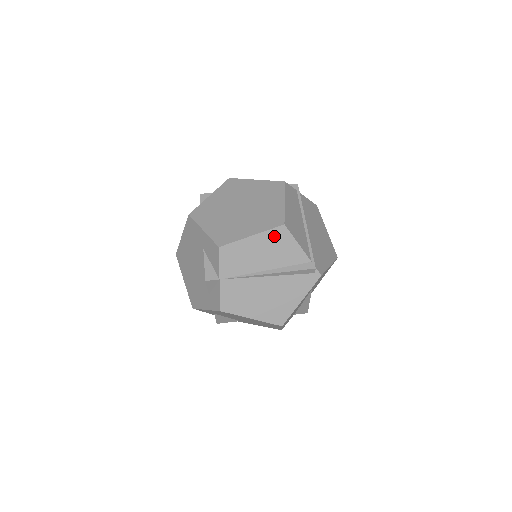
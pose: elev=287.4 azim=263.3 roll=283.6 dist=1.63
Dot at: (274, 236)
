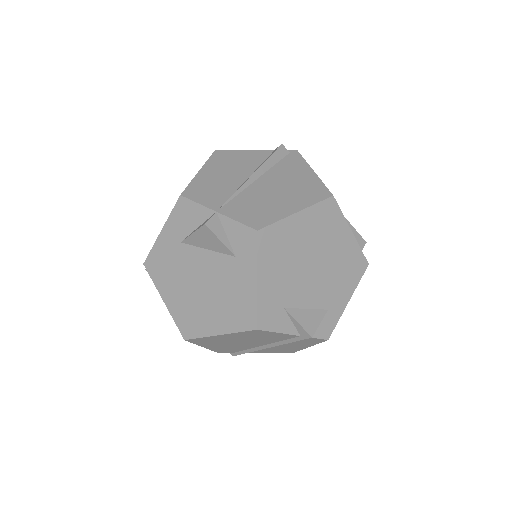
Dot at: (218, 160)
